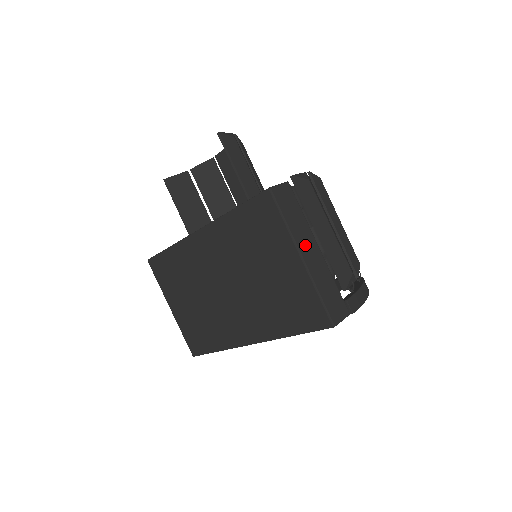
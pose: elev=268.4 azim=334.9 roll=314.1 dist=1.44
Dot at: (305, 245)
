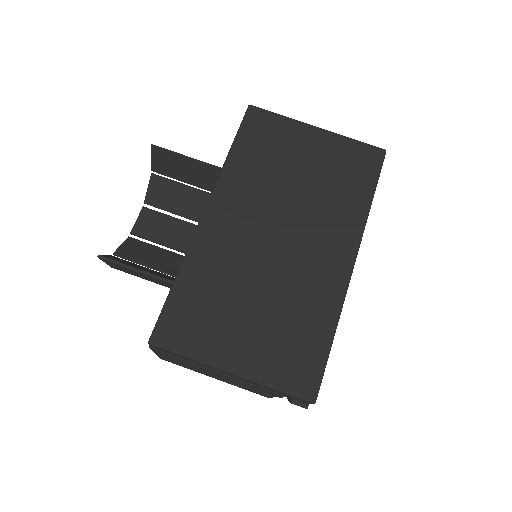
Dot at: occluded
